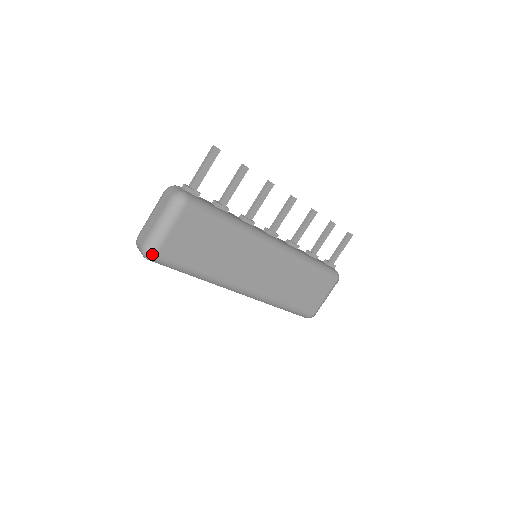
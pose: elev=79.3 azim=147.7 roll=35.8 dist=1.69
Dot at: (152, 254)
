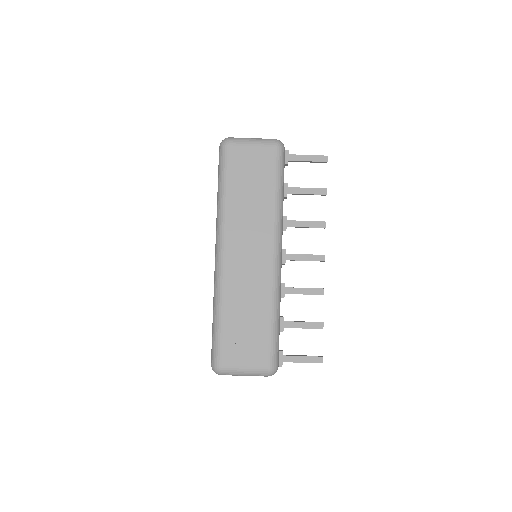
Dot at: (227, 142)
